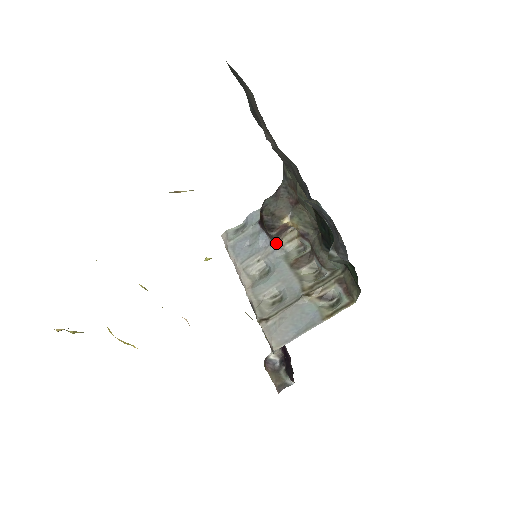
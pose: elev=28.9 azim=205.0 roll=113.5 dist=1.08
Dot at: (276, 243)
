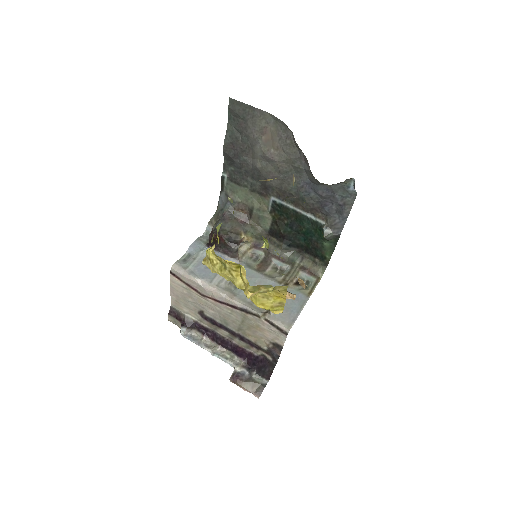
Dot at: (235, 258)
